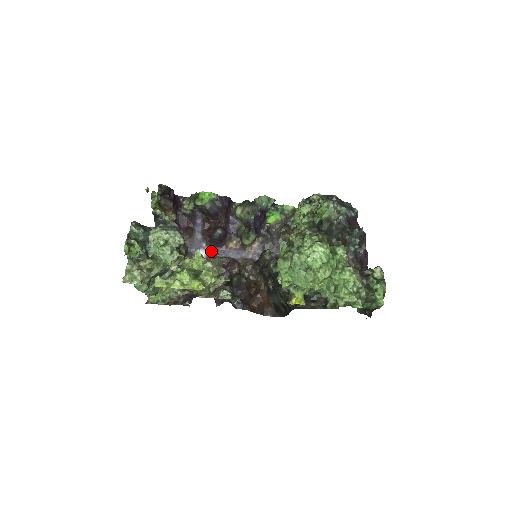
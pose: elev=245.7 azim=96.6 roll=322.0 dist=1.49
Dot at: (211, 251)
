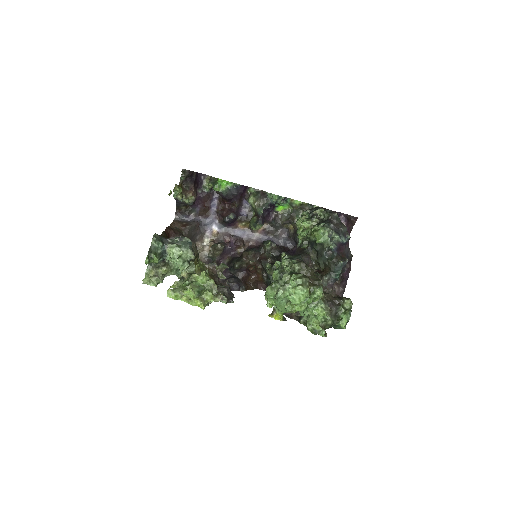
Dot at: (222, 228)
